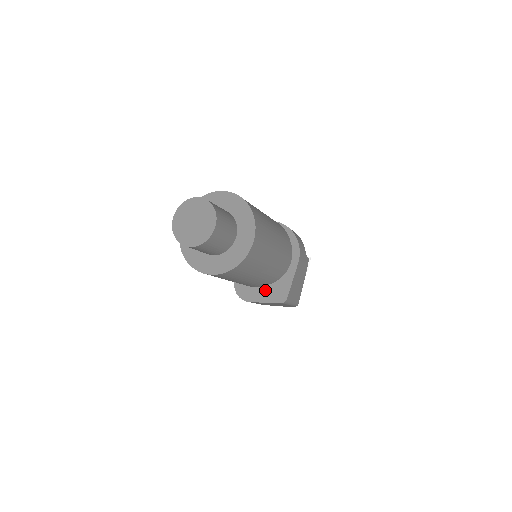
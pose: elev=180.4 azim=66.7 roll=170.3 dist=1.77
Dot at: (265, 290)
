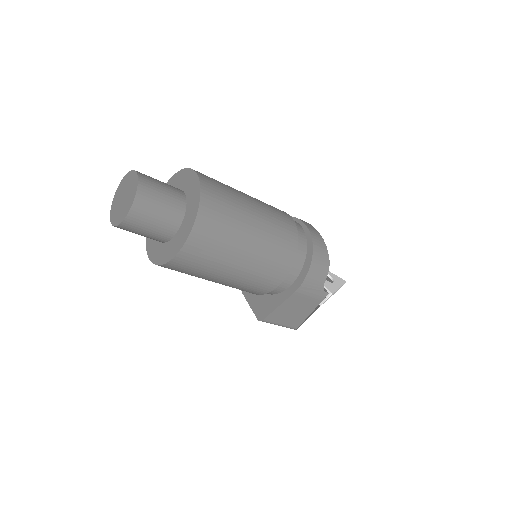
Dot at: occluded
